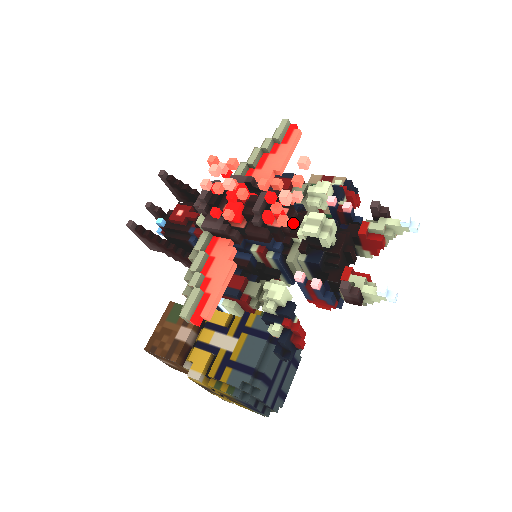
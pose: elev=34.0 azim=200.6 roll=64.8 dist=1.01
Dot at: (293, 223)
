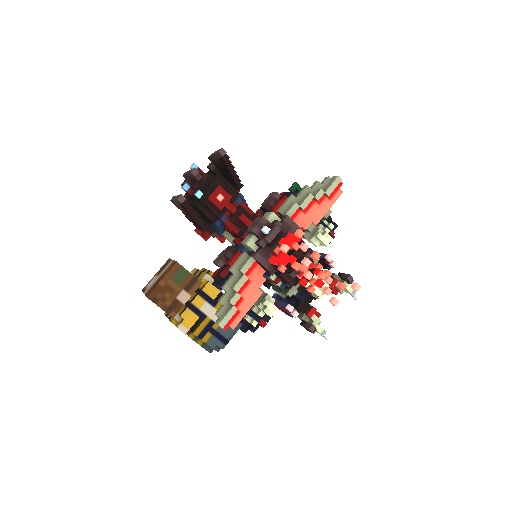
Dot at: occluded
